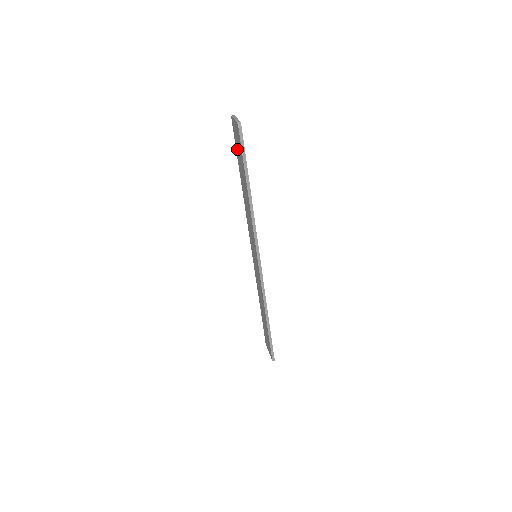
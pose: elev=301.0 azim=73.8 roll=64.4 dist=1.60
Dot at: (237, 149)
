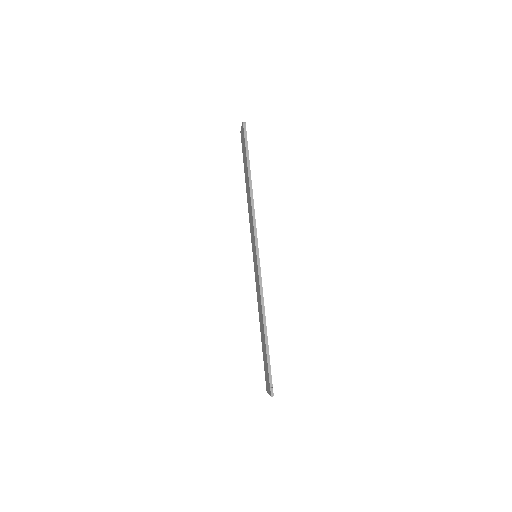
Dot at: (243, 154)
